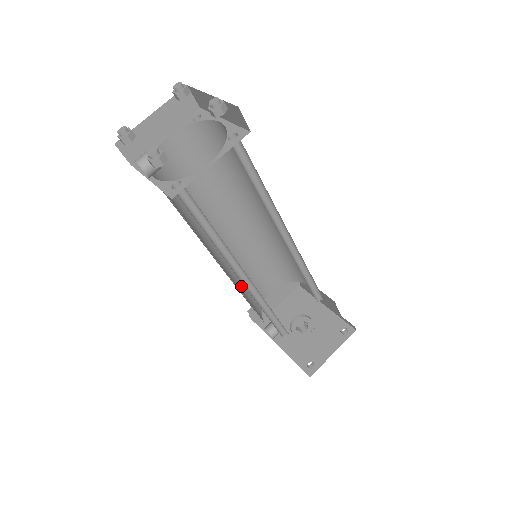
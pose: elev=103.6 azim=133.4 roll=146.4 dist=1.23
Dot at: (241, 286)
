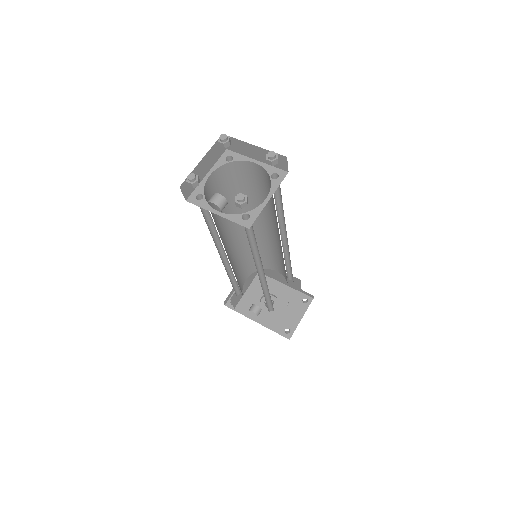
Dot at: occluded
